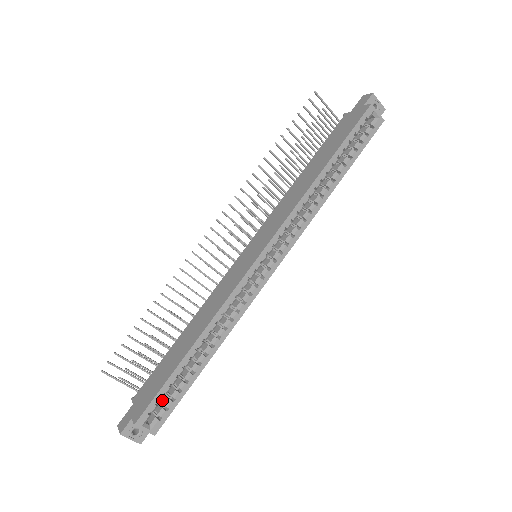
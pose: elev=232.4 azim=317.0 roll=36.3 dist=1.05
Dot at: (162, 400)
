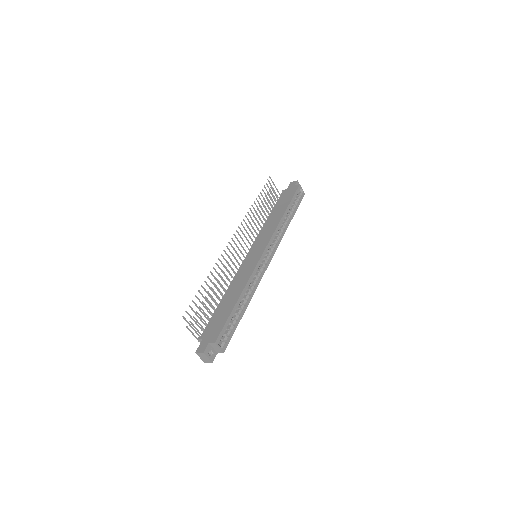
Dot at: occluded
